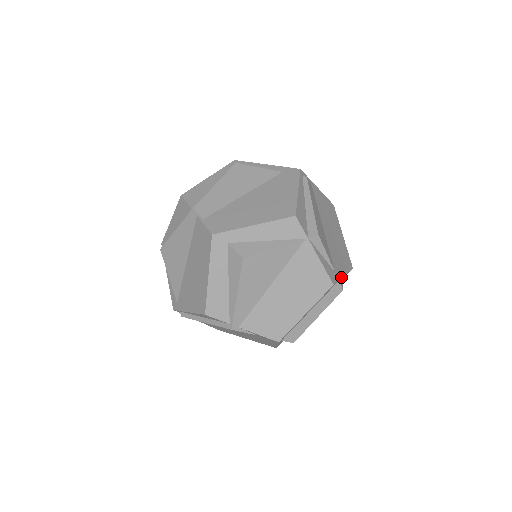
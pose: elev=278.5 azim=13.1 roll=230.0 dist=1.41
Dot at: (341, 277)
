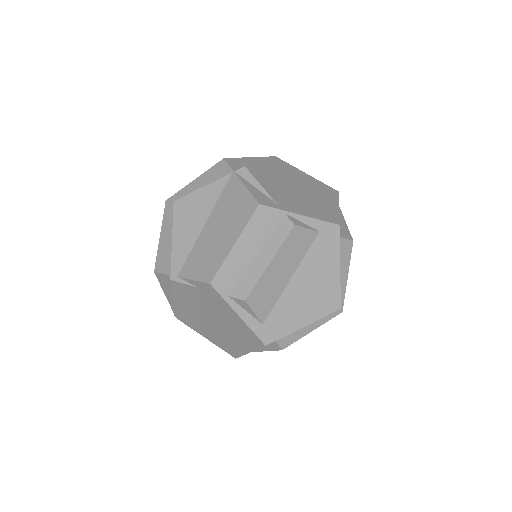
Dot at: (291, 212)
